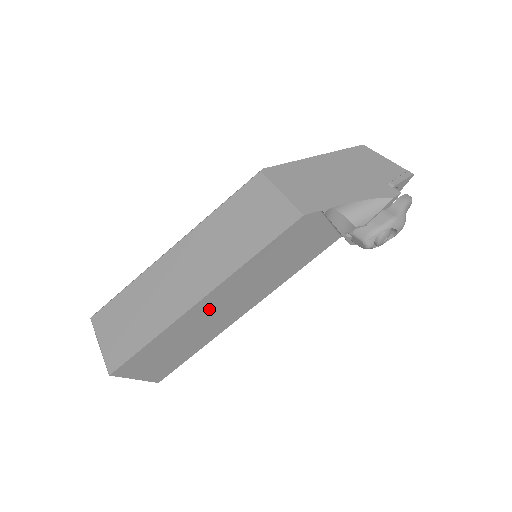
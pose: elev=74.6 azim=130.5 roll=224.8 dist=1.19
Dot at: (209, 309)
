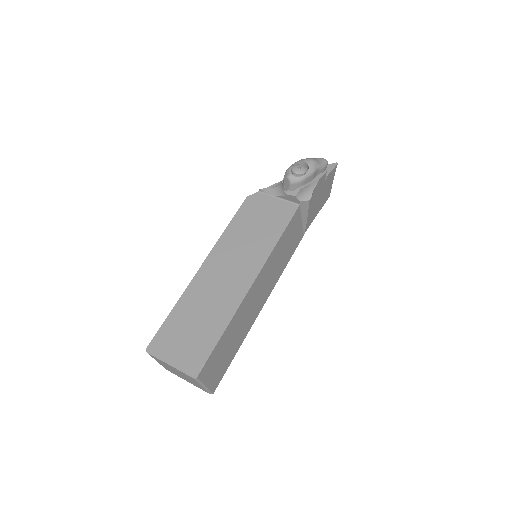
Dot at: (212, 277)
